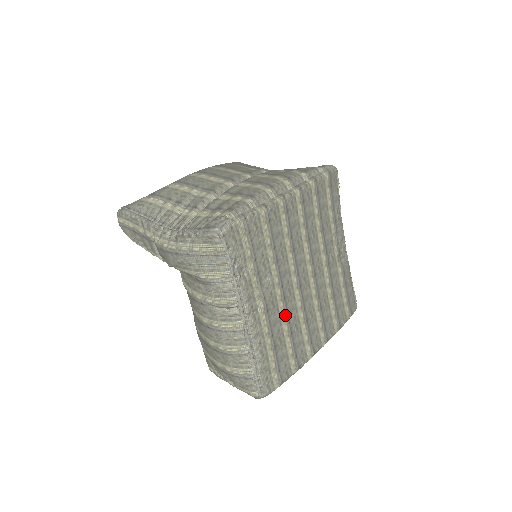
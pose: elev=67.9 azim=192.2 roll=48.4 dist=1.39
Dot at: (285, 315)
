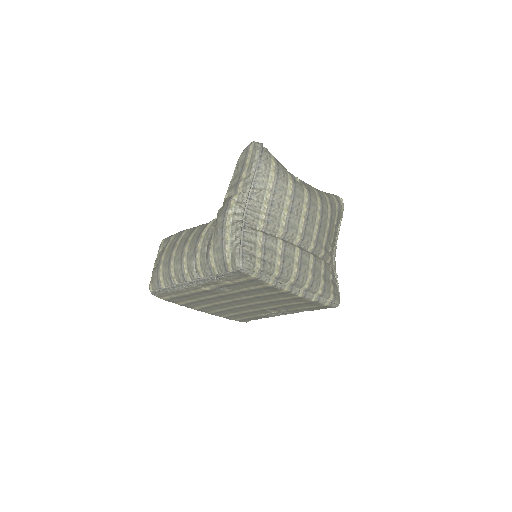
Dot at: (211, 298)
